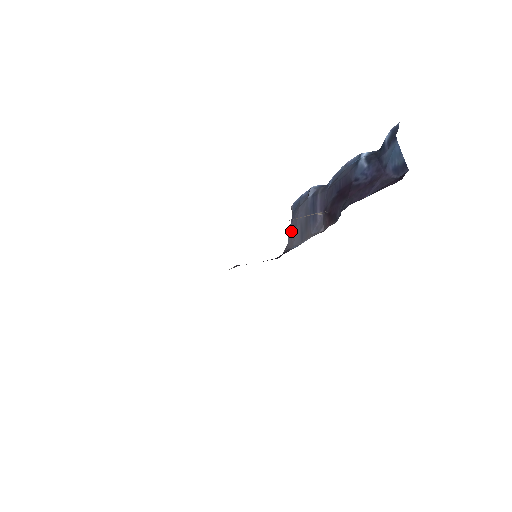
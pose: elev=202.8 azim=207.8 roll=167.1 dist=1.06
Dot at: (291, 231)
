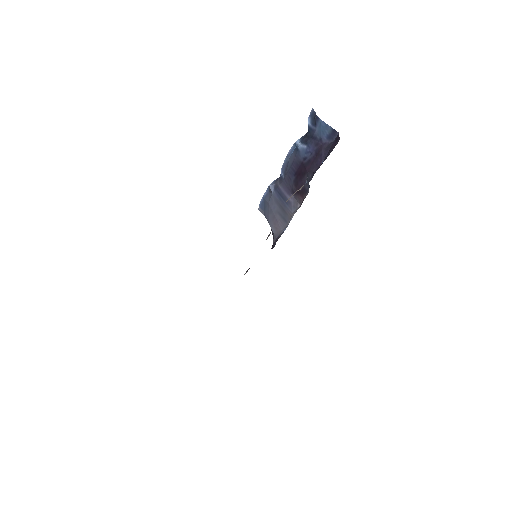
Dot at: (272, 223)
